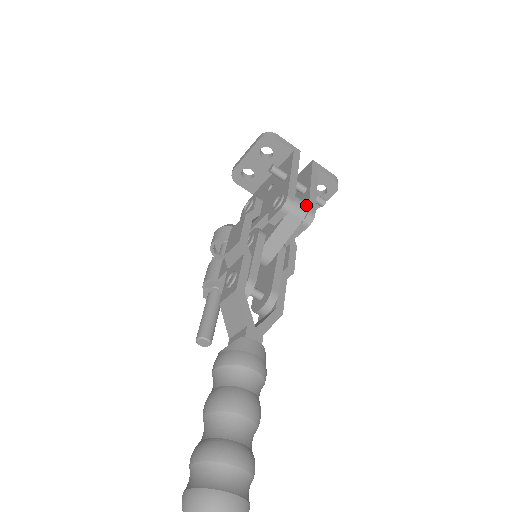
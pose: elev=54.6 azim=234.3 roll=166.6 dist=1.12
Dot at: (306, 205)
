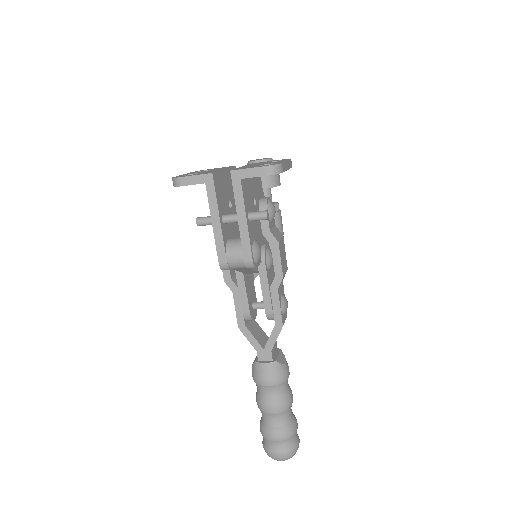
Dot at: (240, 257)
